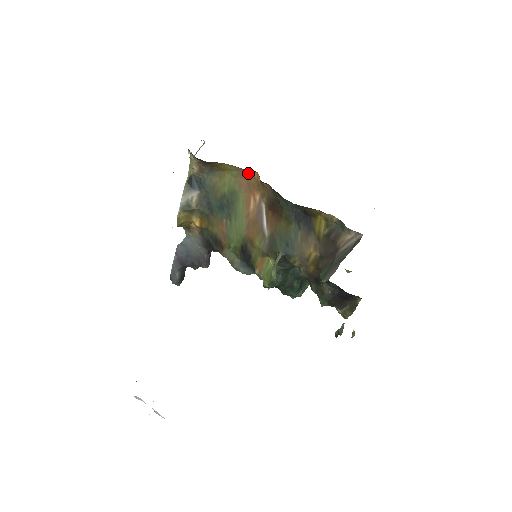
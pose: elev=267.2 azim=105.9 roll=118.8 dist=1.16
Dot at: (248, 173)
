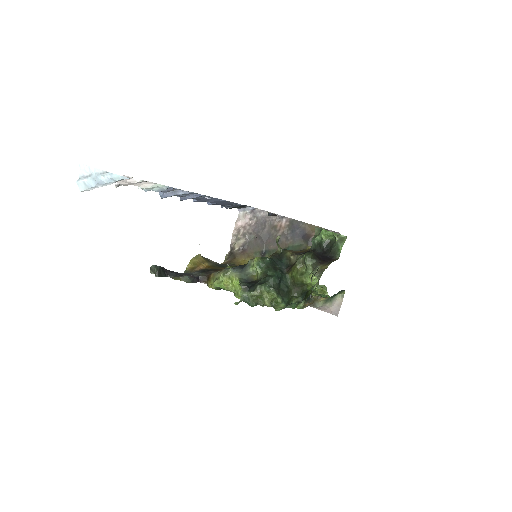
Dot at: occluded
